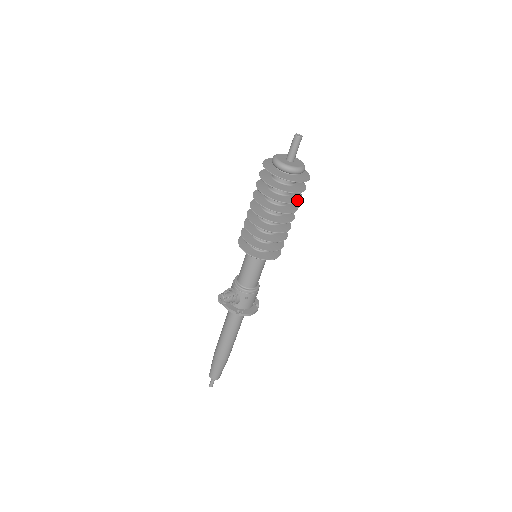
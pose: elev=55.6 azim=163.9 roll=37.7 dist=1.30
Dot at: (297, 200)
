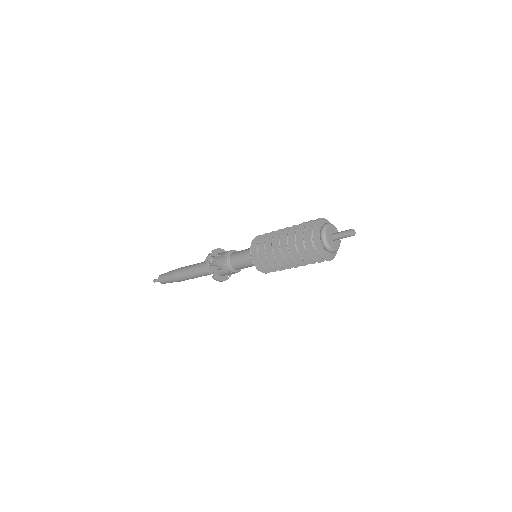
Dot at: (314, 261)
